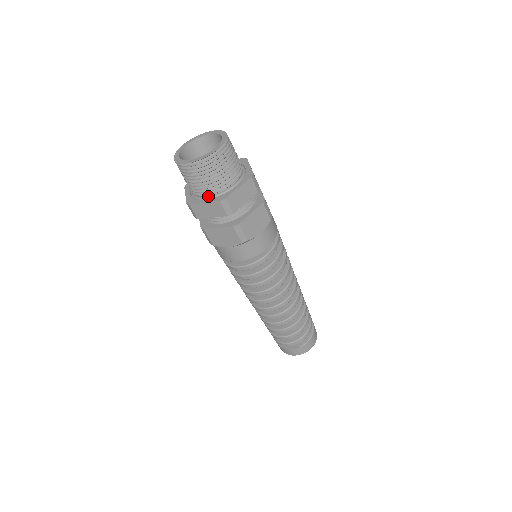
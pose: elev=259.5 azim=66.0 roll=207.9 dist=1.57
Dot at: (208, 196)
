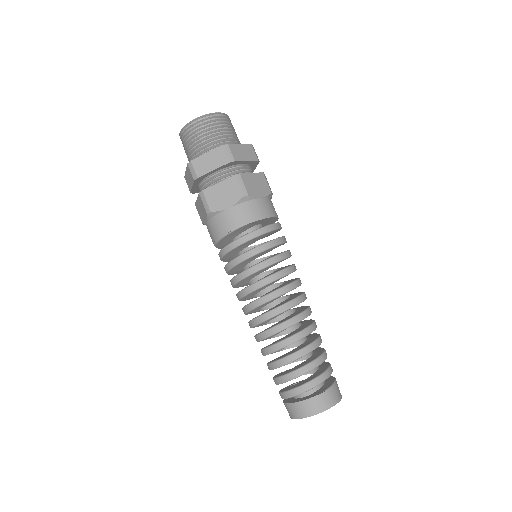
Dot at: occluded
